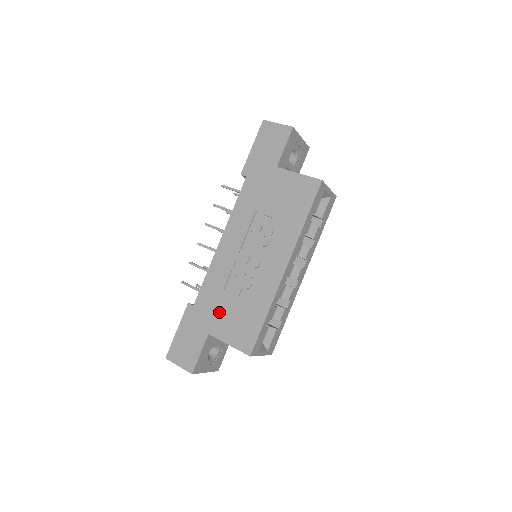
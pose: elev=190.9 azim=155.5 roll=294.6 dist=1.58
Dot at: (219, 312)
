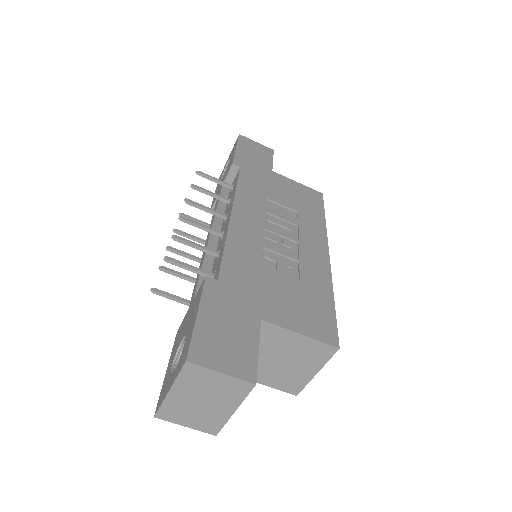
Dot at: (266, 291)
